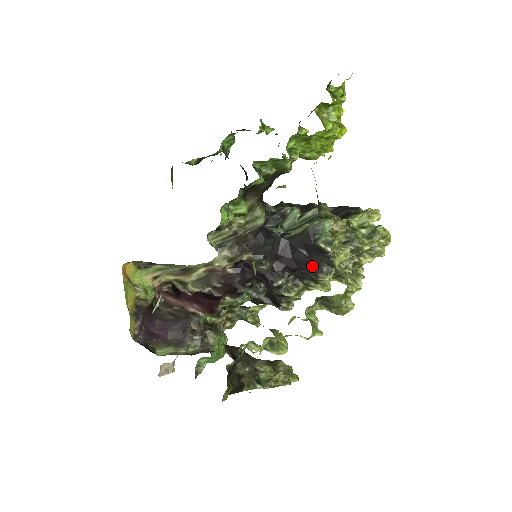
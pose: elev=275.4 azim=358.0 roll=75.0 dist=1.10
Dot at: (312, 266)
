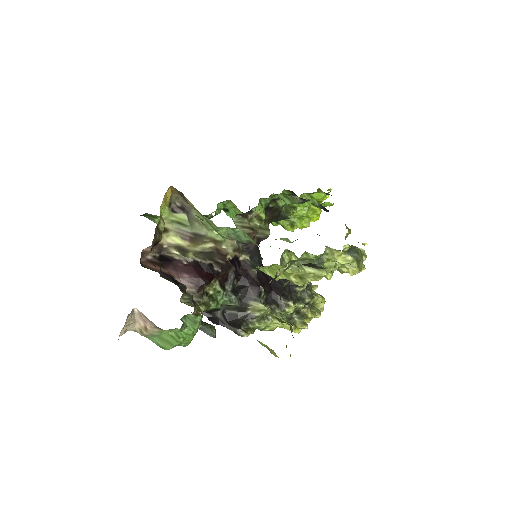
Dot at: (283, 293)
